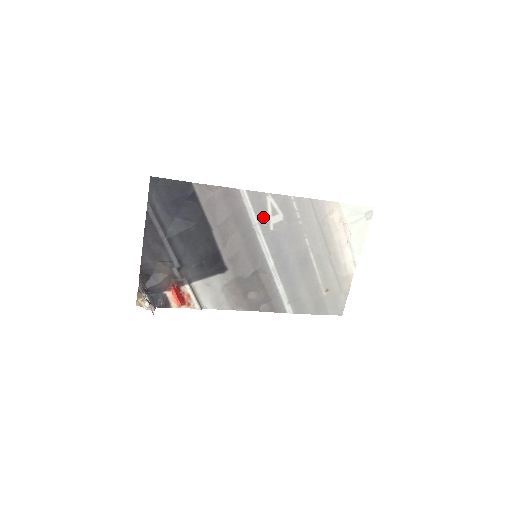
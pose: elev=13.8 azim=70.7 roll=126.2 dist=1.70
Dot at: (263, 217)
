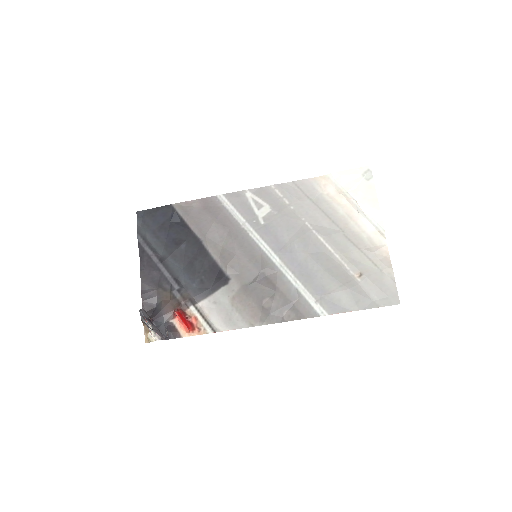
Dot at: (249, 214)
